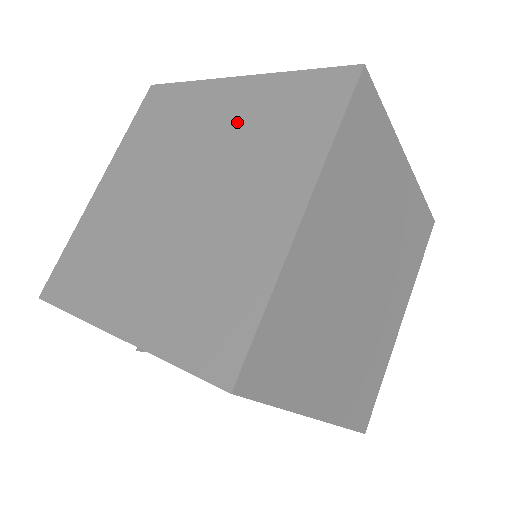
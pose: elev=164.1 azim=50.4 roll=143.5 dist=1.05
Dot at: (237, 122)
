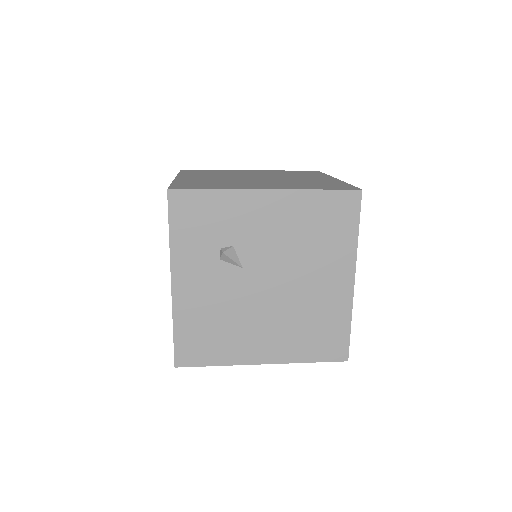
Dot at: (268, 173)
